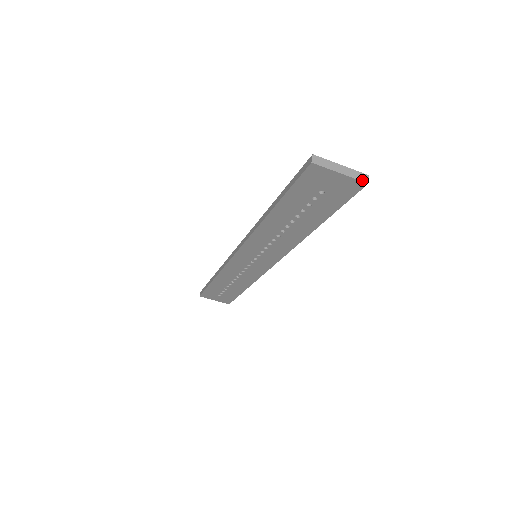
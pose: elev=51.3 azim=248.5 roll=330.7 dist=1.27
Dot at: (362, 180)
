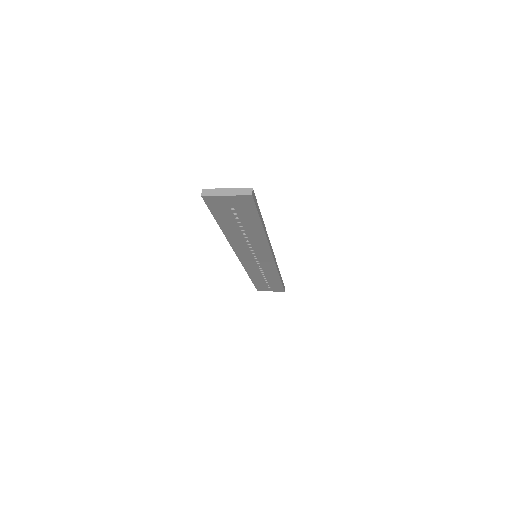
Dot at: (246, 194)
